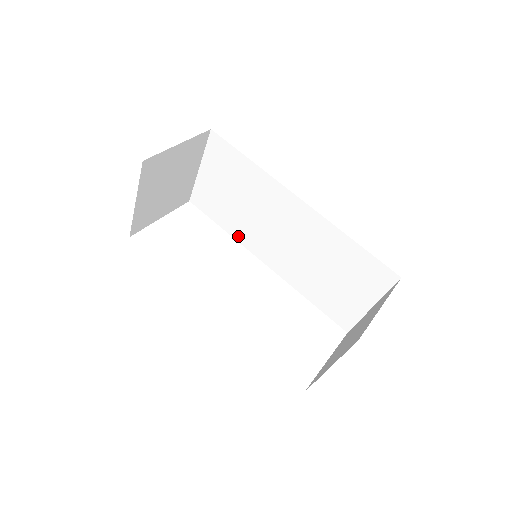
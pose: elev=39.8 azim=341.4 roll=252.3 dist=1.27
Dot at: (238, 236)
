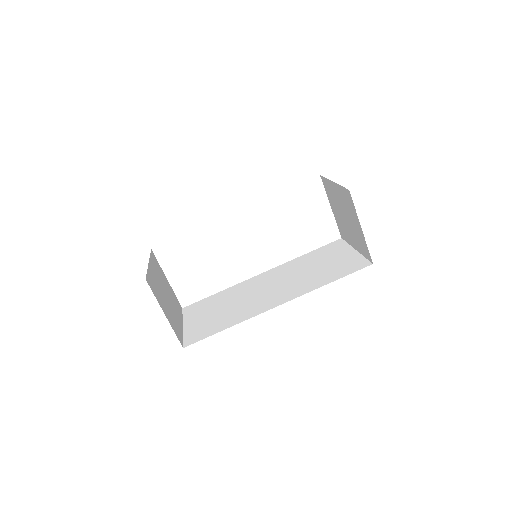
Dot at: occluded
